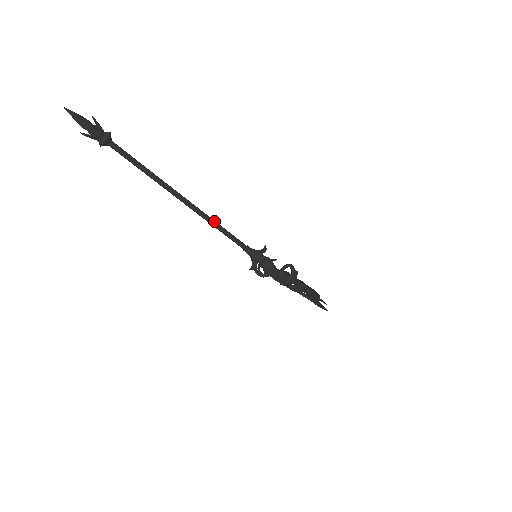
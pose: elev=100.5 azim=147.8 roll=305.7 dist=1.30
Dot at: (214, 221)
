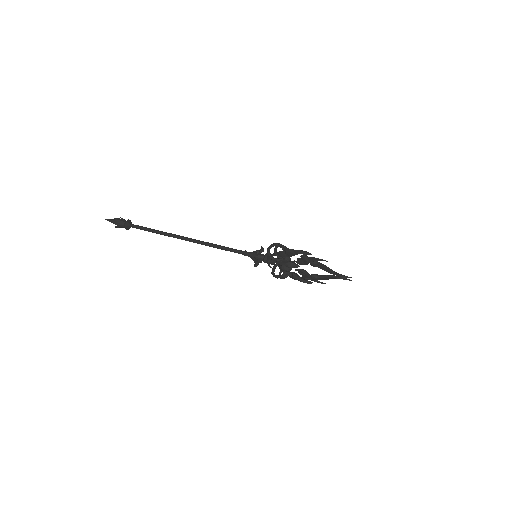
Dot at: (211, 243)
